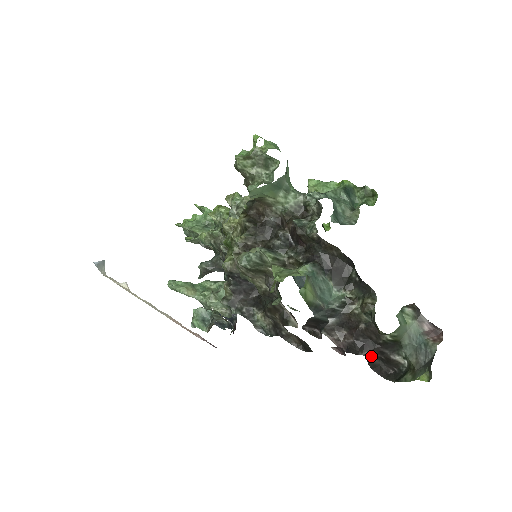
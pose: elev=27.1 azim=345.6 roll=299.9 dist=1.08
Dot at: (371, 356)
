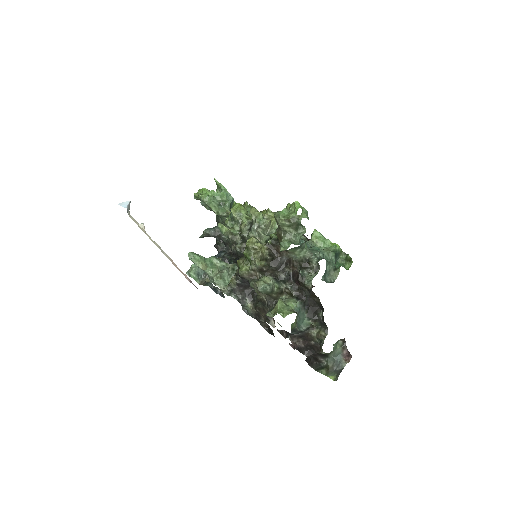
Dot at: (309, 356)
